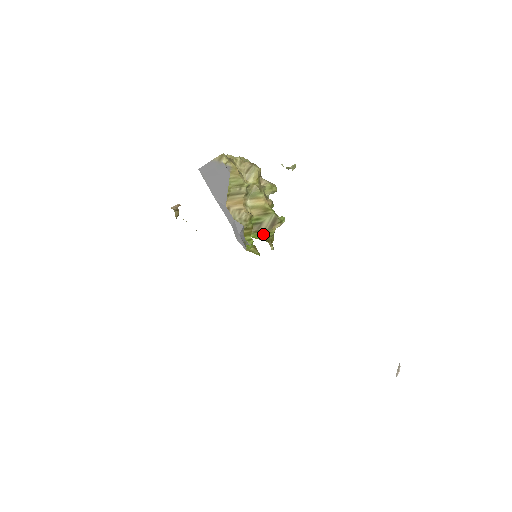
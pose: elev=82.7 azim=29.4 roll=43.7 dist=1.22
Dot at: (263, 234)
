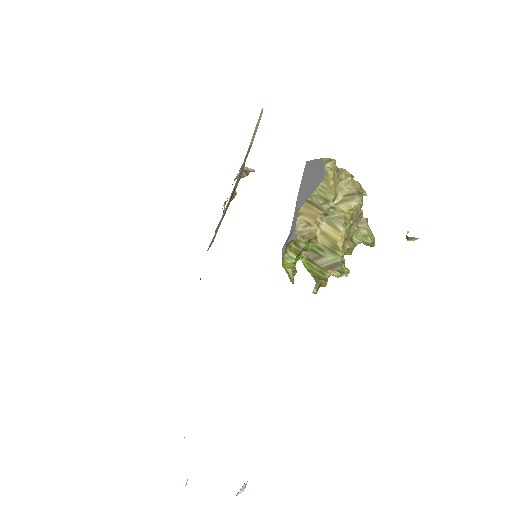
Dot at: (315, 268)
